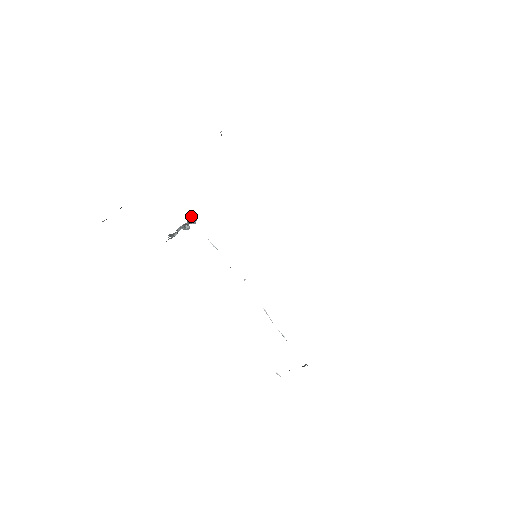
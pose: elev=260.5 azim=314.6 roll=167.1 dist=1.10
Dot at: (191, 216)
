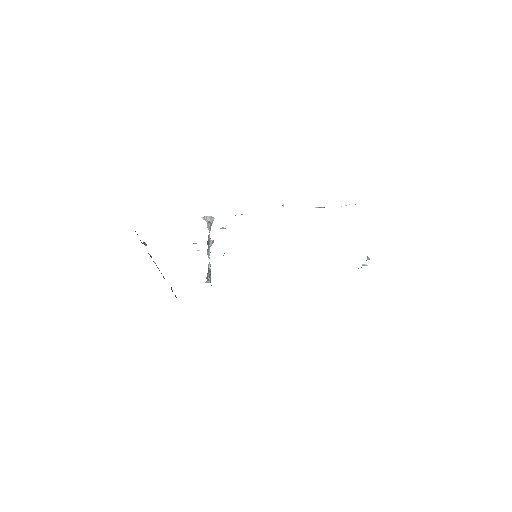
Dot at: (206, 221)
